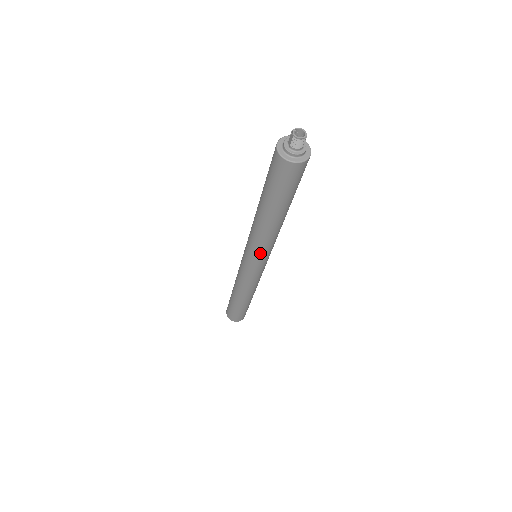
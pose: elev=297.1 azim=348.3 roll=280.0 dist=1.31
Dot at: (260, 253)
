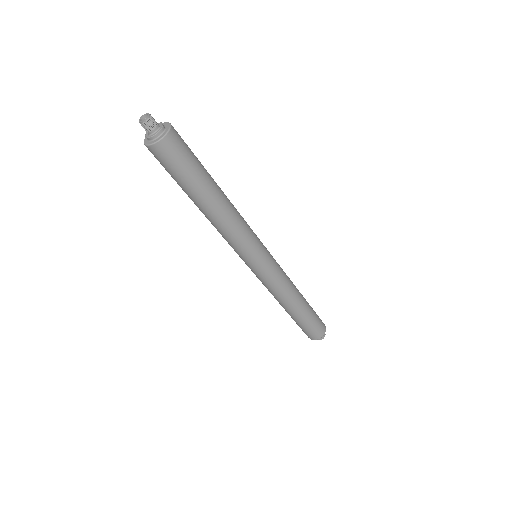
Dot at: (242, 248)
